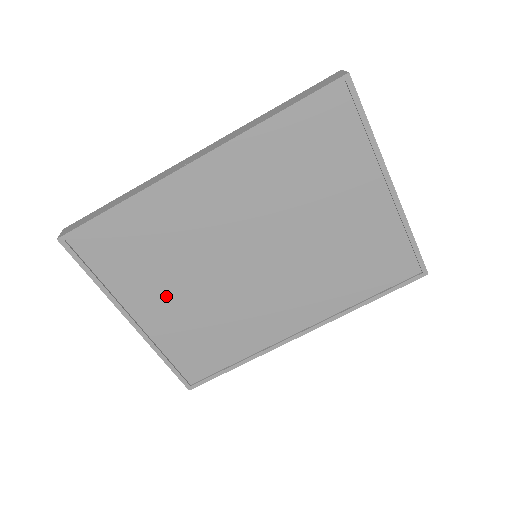
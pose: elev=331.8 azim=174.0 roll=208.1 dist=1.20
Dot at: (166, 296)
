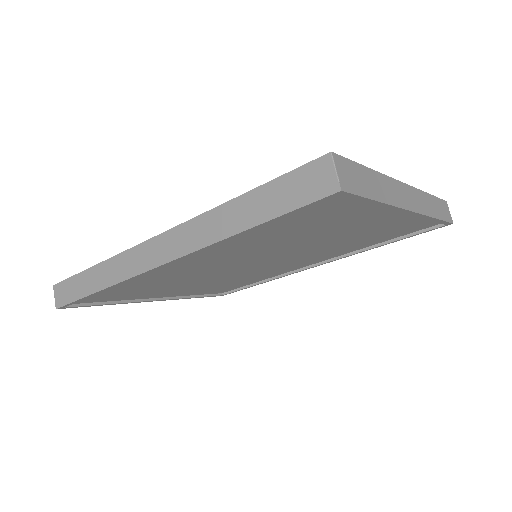
Dot at: (178, 288)
